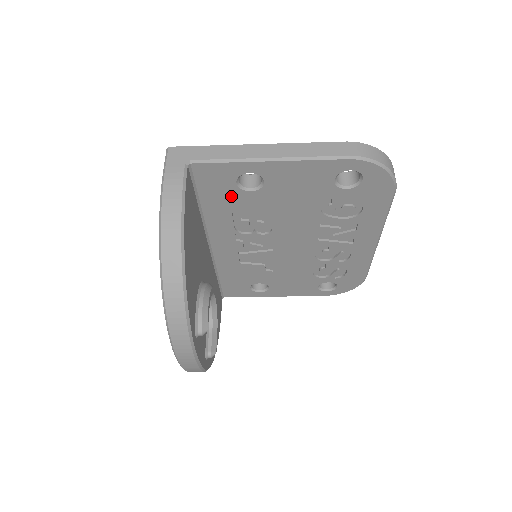
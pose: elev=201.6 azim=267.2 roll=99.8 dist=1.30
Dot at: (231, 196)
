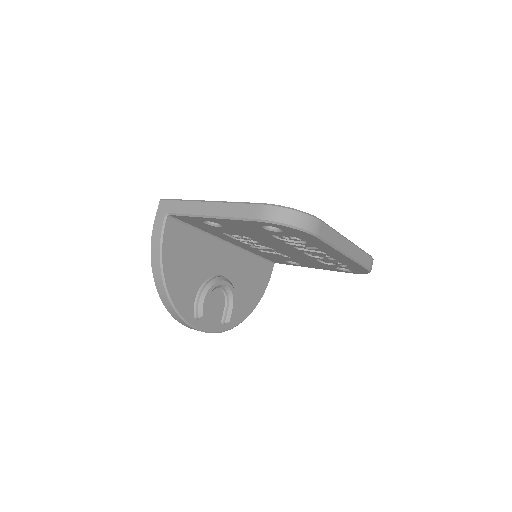
Dot at: (210, 227)
